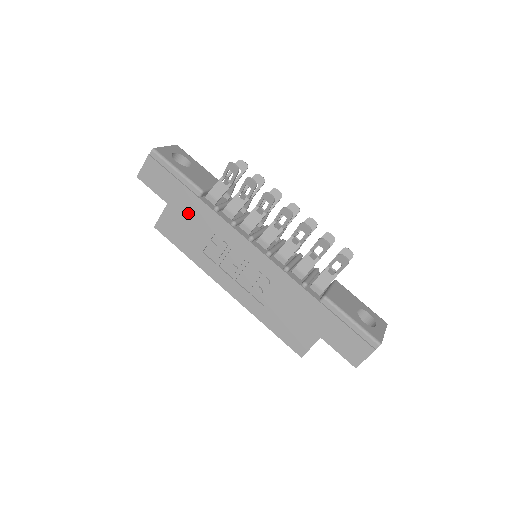
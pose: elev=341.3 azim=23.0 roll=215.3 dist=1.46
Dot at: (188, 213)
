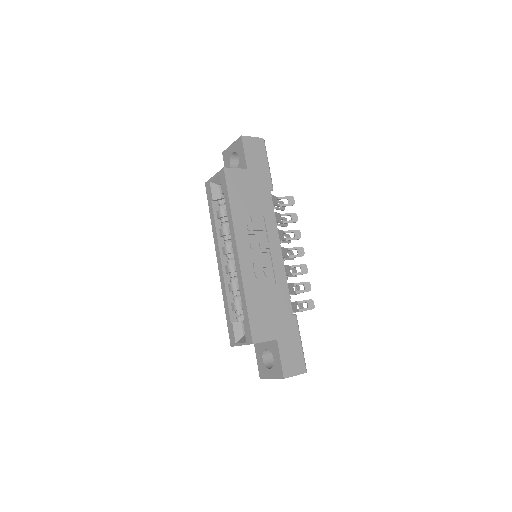
Dot at: (256, 188)
